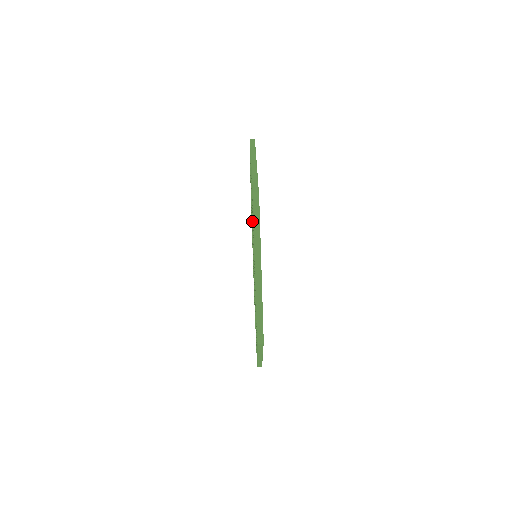
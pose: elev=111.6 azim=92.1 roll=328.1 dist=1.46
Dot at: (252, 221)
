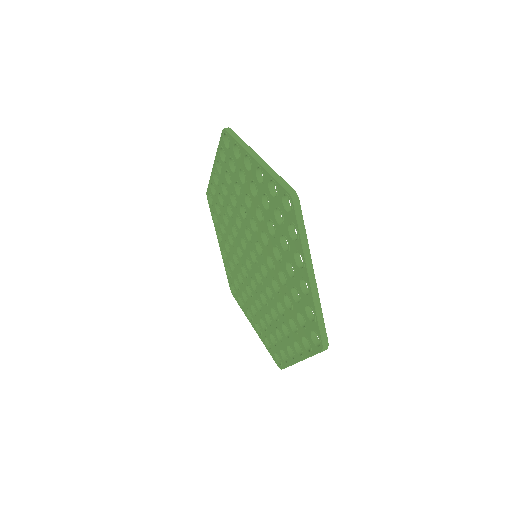
Dot at: (235, 208)
